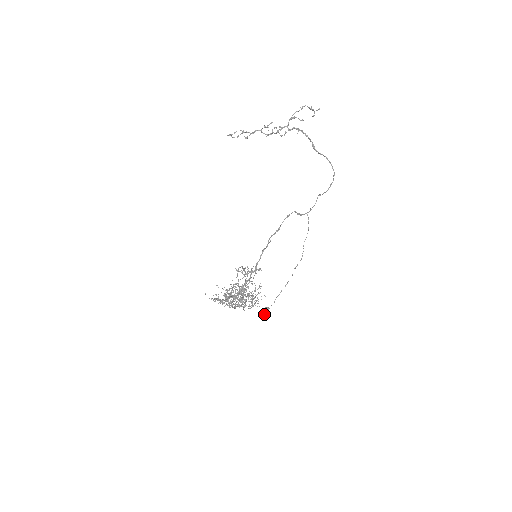
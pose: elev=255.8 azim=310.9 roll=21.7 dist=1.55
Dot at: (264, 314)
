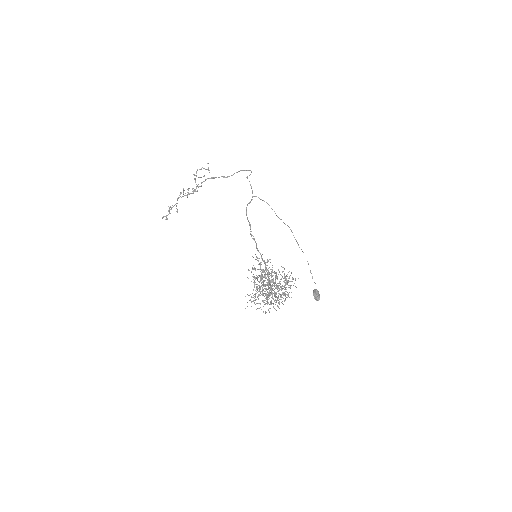
Dot at: (316, 295)
